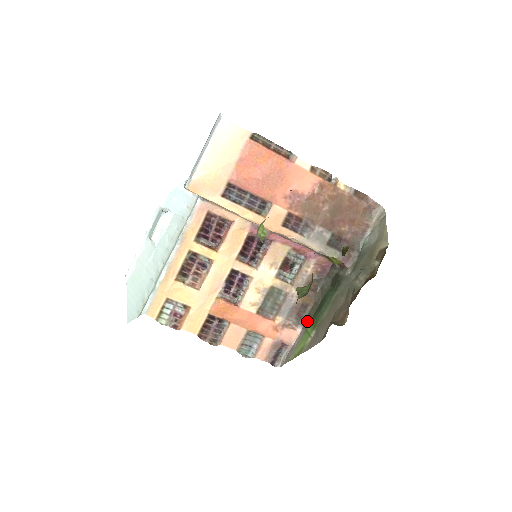
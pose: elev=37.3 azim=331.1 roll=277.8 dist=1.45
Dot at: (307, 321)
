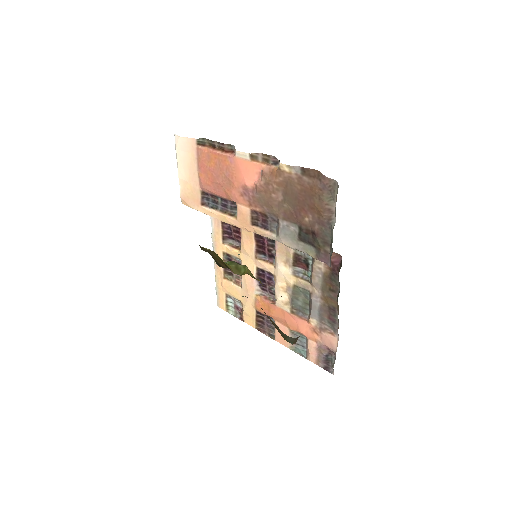
Dot at: occluded
